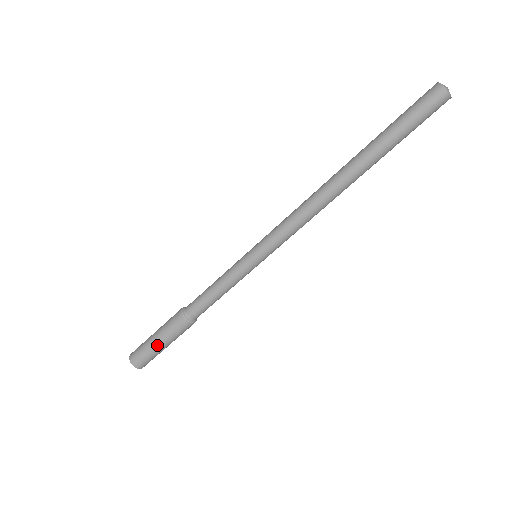
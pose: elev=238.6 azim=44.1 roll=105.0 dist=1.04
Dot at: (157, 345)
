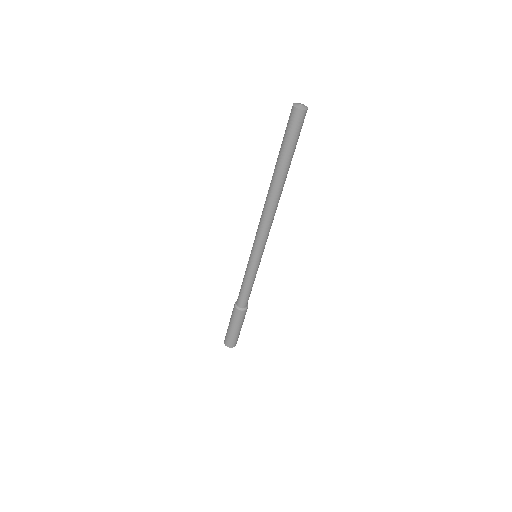
Dot at: (230, 329)
